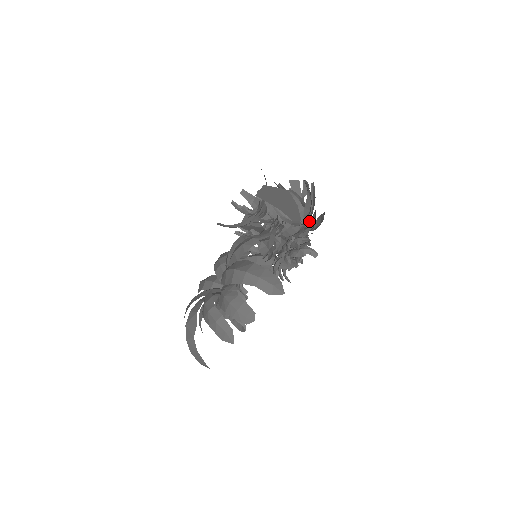
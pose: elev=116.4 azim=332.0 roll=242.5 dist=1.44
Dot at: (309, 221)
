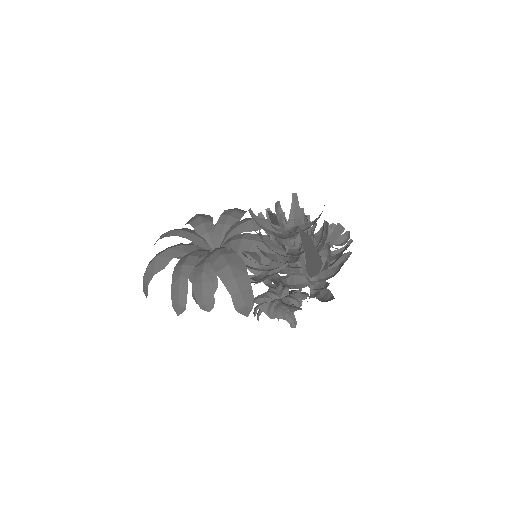
Dot at: (317, 284)
